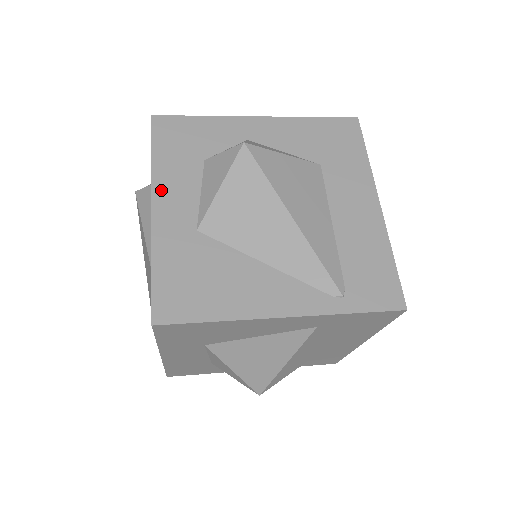
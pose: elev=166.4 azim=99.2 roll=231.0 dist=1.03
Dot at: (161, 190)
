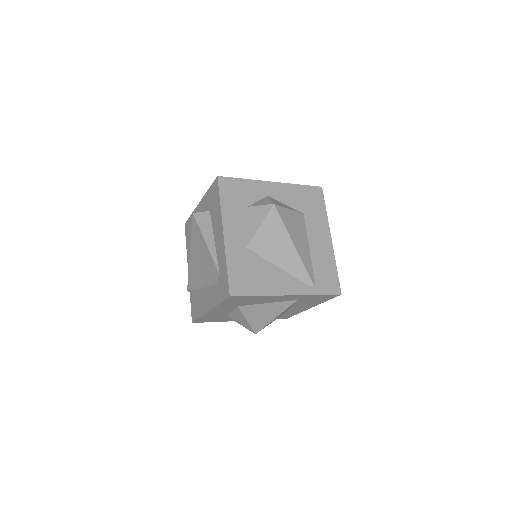
Dot at: (227, 223)
